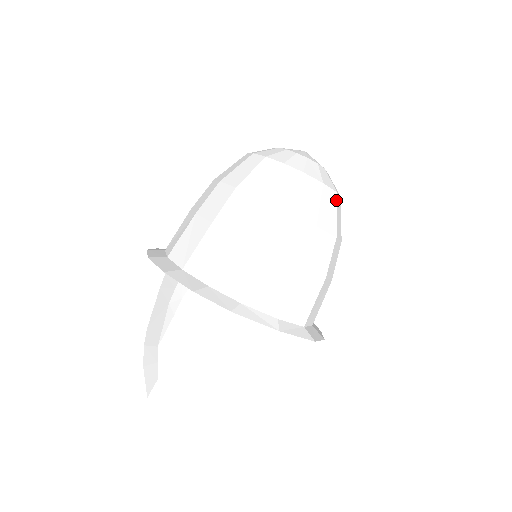
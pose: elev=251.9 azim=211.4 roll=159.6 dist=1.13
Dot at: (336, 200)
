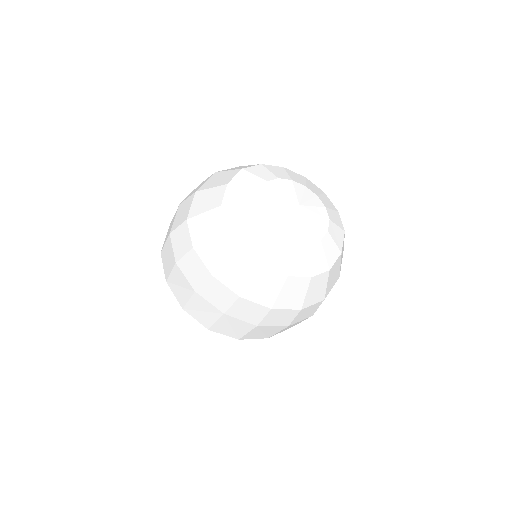
Dot at: (344, 237)
